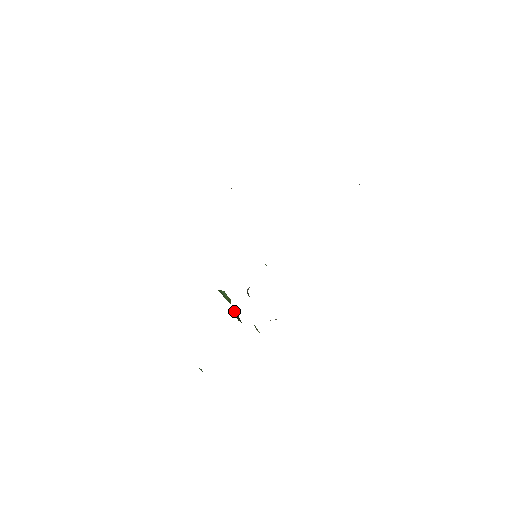
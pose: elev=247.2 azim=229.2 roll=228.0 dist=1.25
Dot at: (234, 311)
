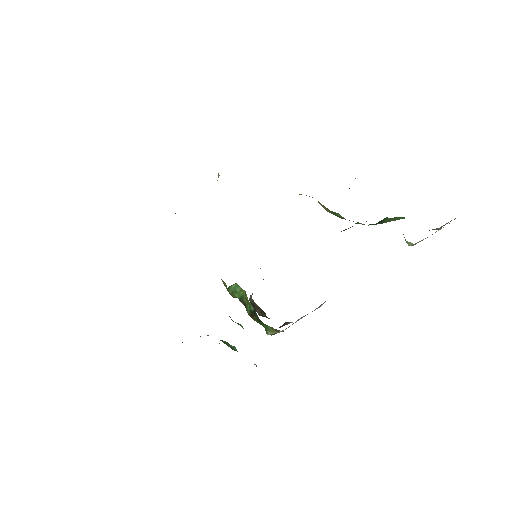
Dot at: (247, 307)
